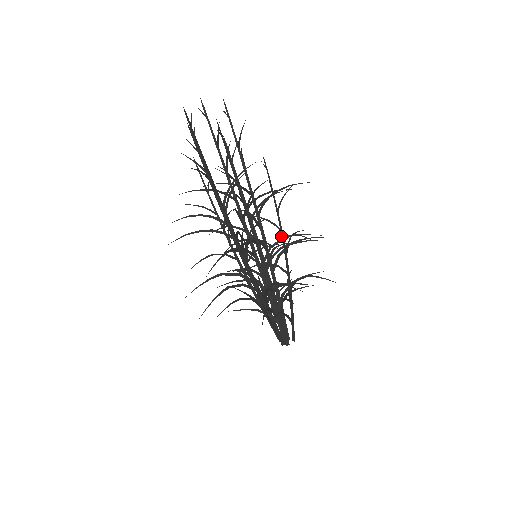
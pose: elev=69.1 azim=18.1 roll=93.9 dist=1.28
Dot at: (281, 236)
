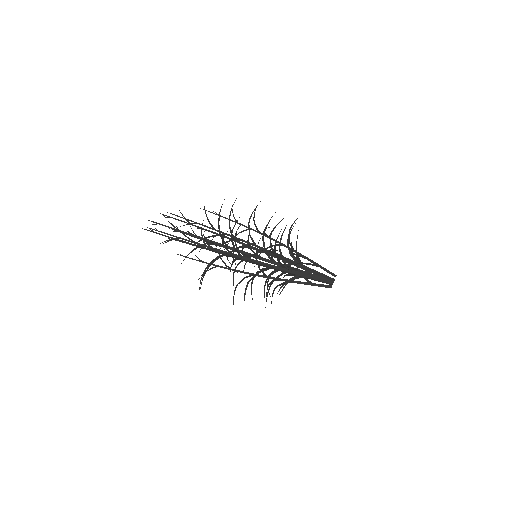
Dot at: occluded
